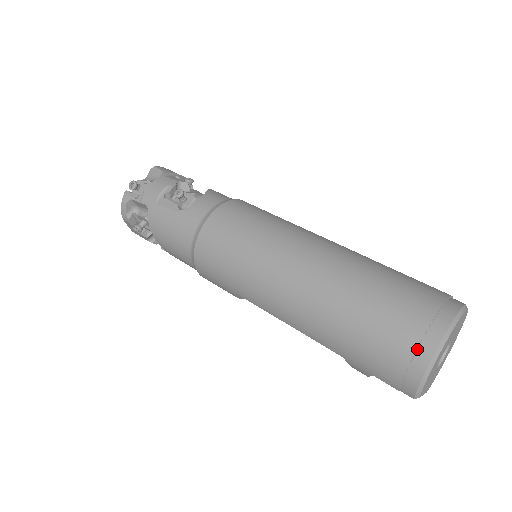
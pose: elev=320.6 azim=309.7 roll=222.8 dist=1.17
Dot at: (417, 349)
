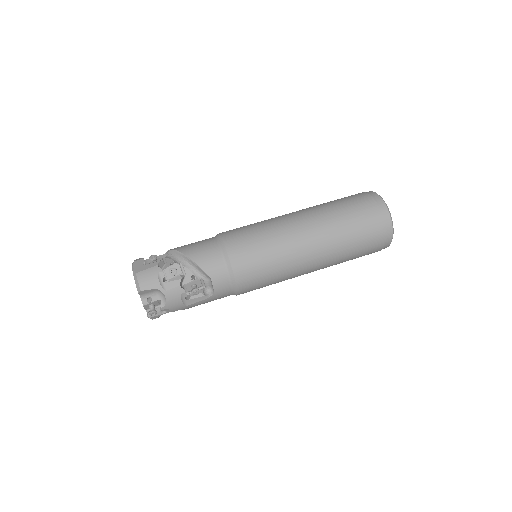
Dot at: occluded
